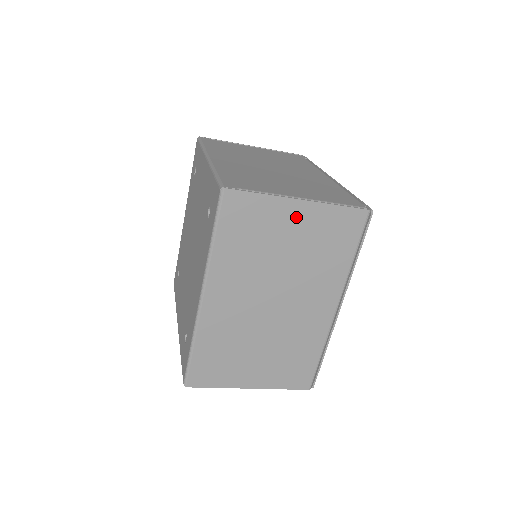
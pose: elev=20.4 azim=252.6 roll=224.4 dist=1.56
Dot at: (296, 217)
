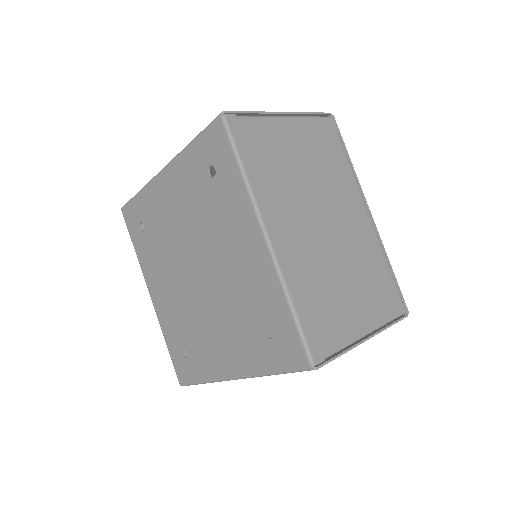
Dot at: occluded
